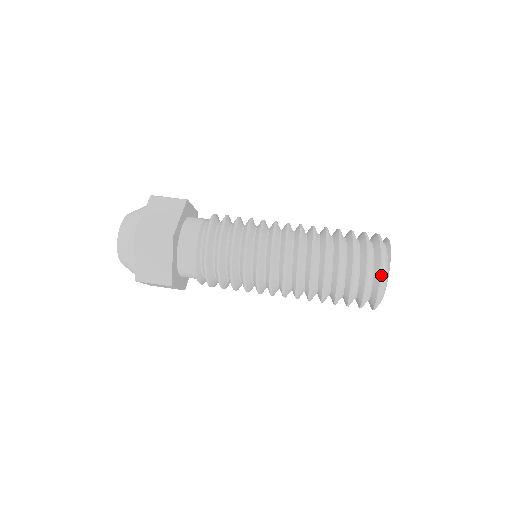
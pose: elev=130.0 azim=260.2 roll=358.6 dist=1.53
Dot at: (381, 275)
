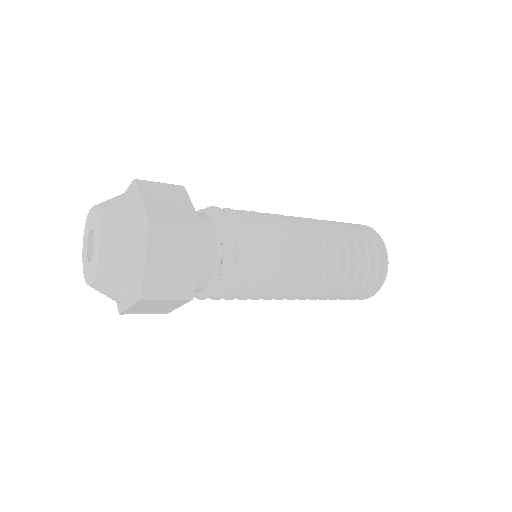
Dot at: (369, 227)
